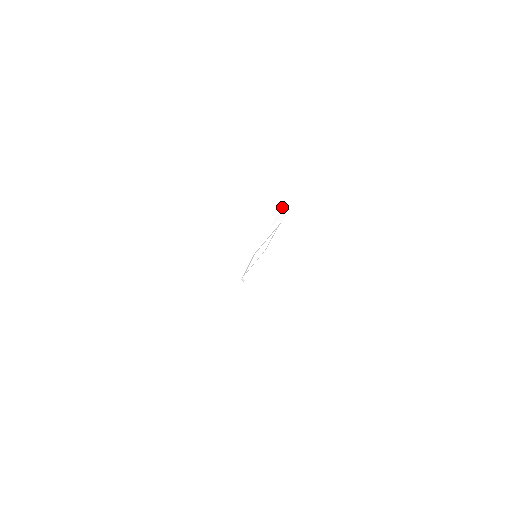
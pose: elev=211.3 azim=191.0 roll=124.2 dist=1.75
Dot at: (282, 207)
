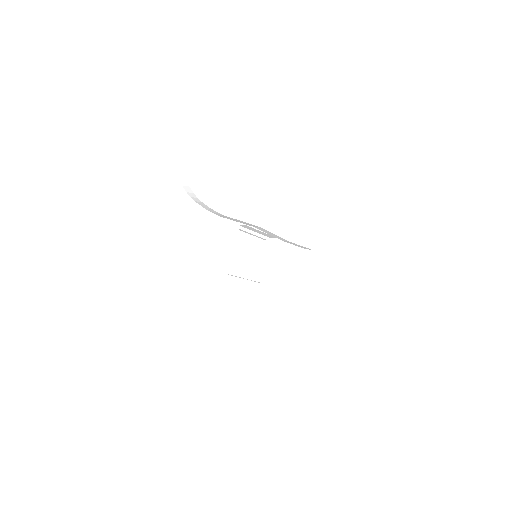
Dot at: (219, 215)
